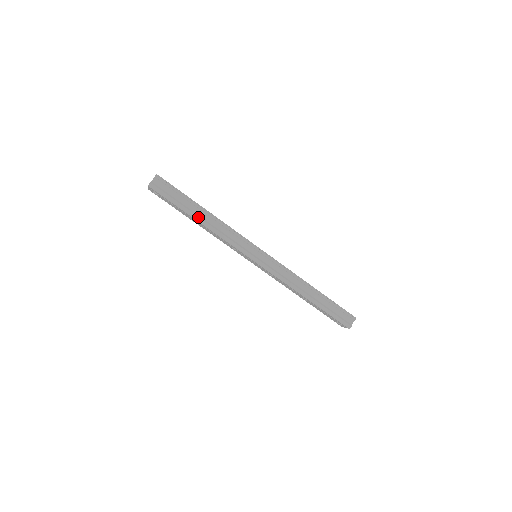
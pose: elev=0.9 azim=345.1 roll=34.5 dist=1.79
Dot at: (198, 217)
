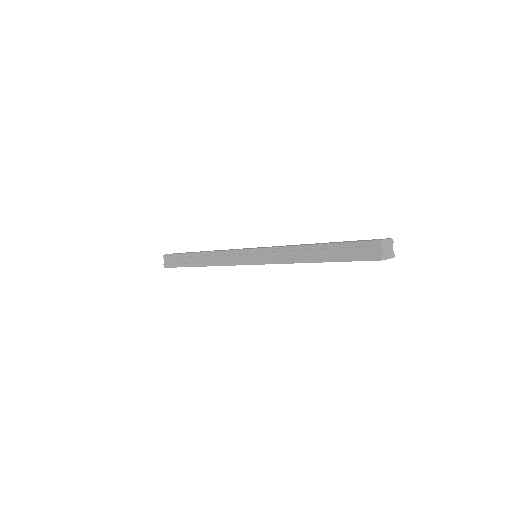
Dot at: (197, 263)
